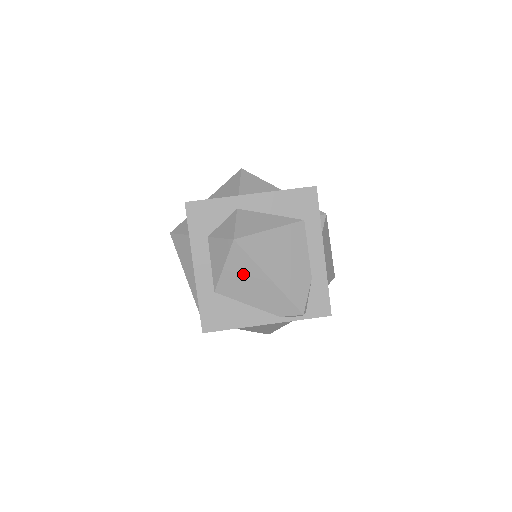
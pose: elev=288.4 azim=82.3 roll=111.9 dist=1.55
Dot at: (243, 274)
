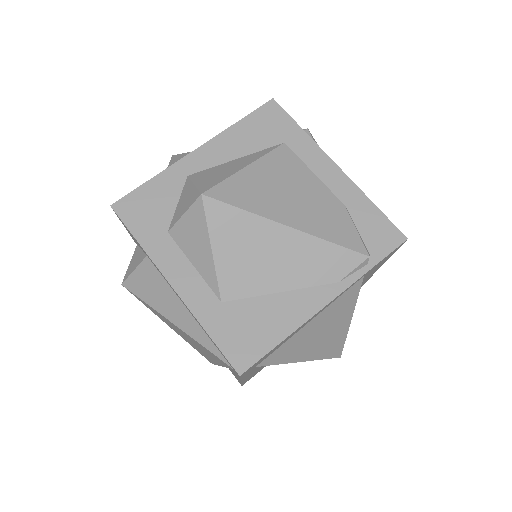
Dot at: (246, 244)
